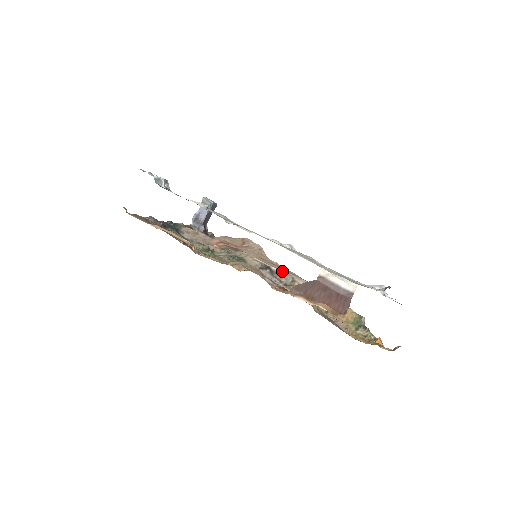
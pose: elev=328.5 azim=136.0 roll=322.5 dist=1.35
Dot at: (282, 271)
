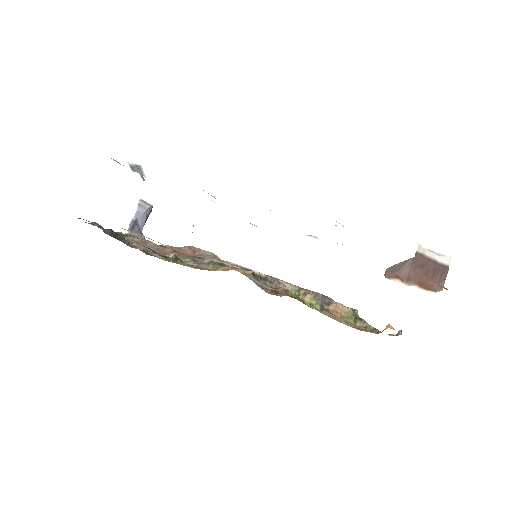
Dot at: (264, 274)
